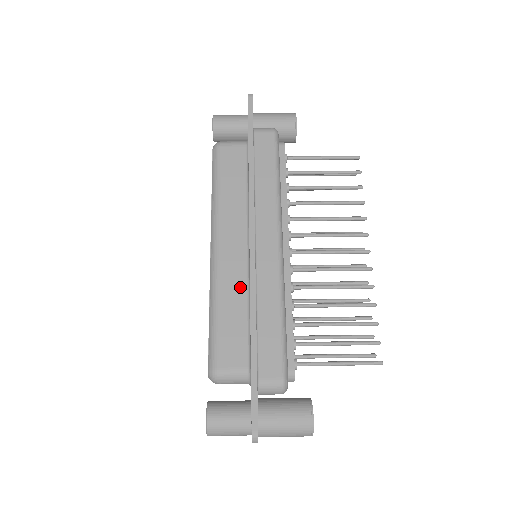
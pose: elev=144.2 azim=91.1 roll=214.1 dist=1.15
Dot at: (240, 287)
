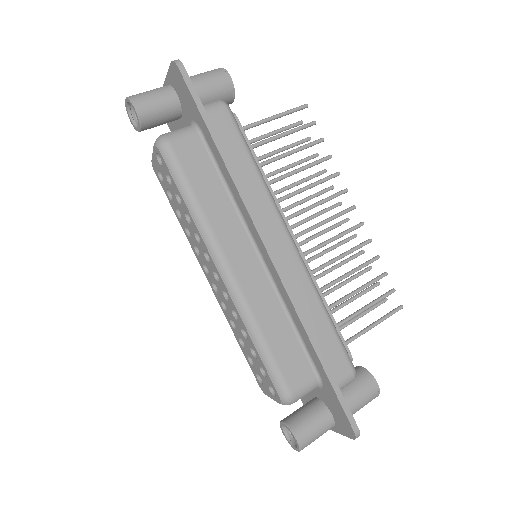
Dot at: (272, 302)
